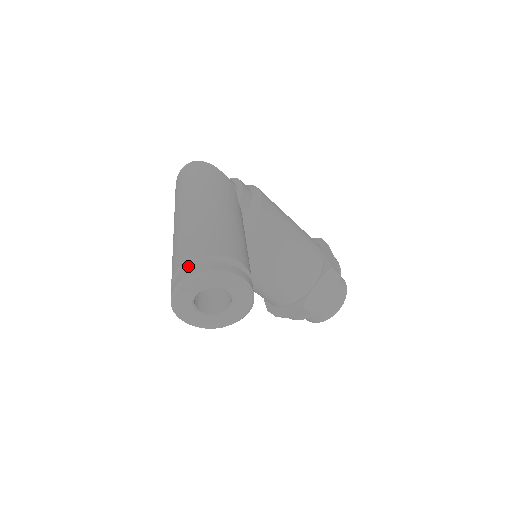
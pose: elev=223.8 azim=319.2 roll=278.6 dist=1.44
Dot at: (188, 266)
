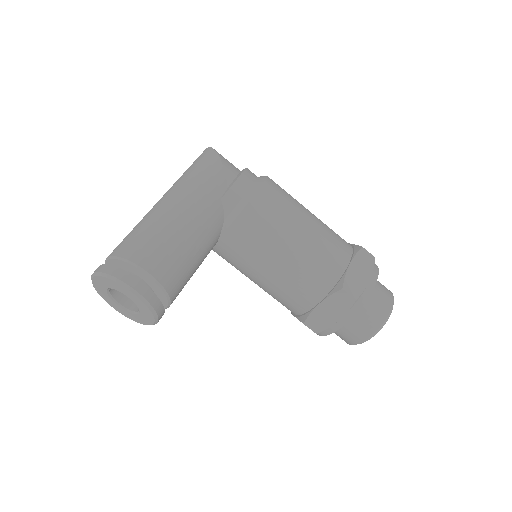
Dot at: (109, 262)
